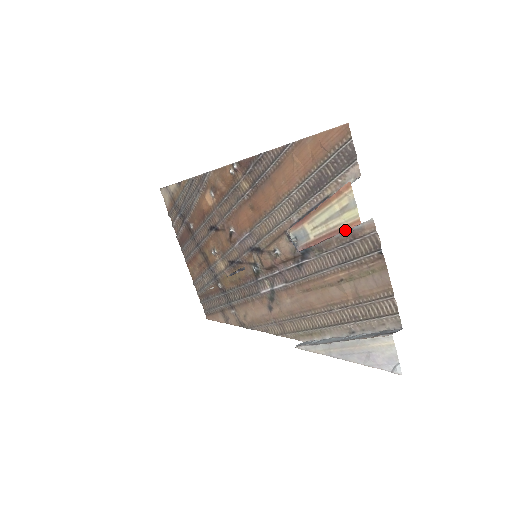
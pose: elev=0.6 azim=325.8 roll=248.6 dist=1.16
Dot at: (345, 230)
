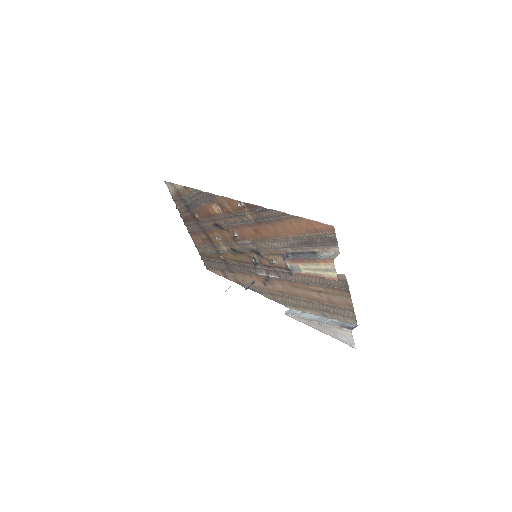
Dot at: occluded
